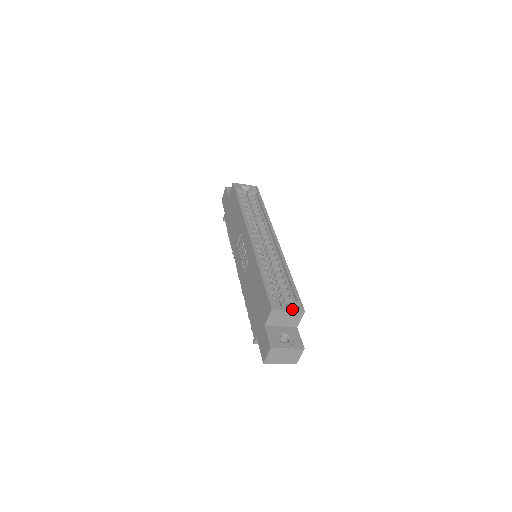
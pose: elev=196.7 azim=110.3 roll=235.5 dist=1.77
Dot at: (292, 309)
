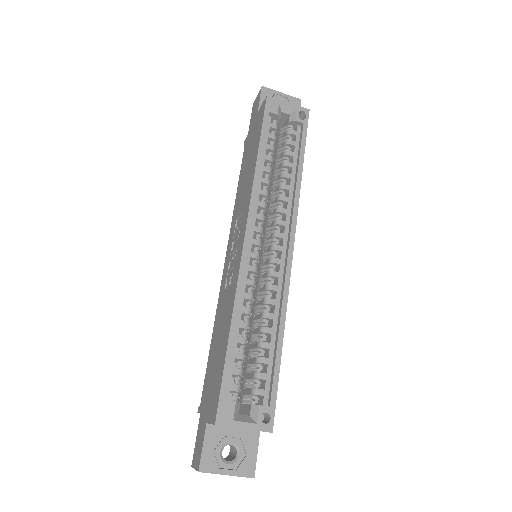
Dot at: (251, 426)
